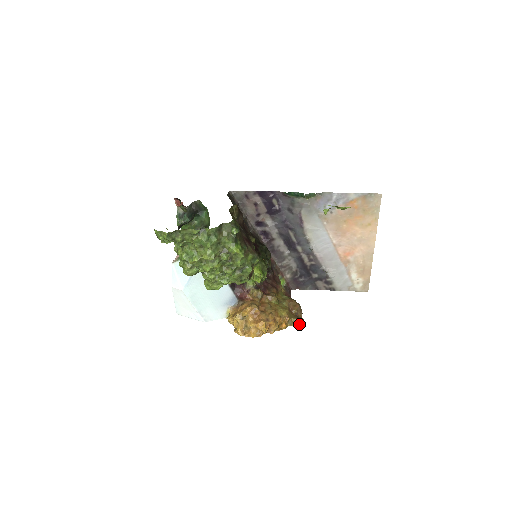
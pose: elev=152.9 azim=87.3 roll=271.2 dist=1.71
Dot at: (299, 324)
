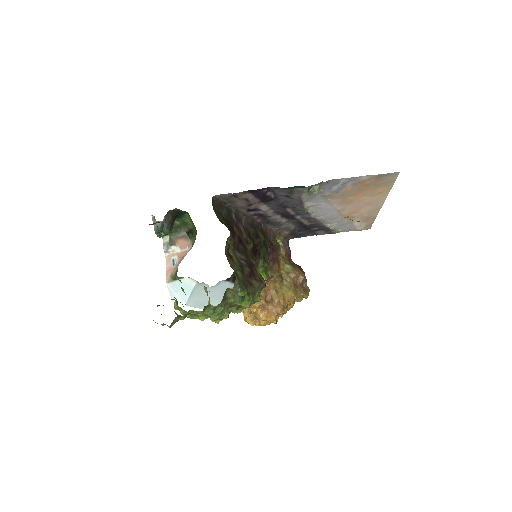
Dot at: (306, 298)
